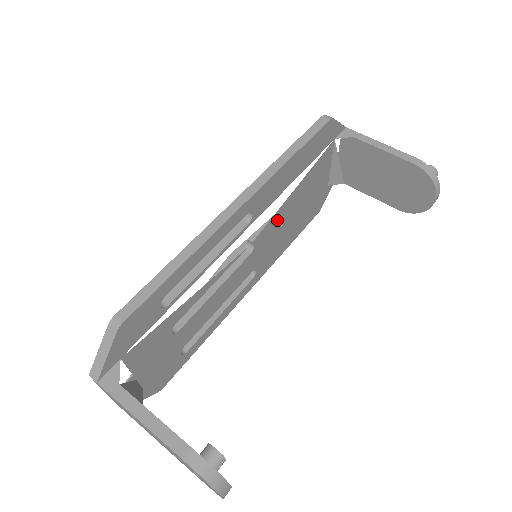
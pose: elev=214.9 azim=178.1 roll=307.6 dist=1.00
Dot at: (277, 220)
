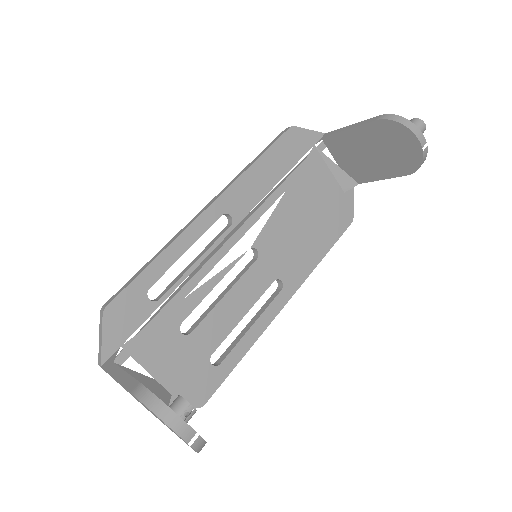
Dot at: (278, 226)
